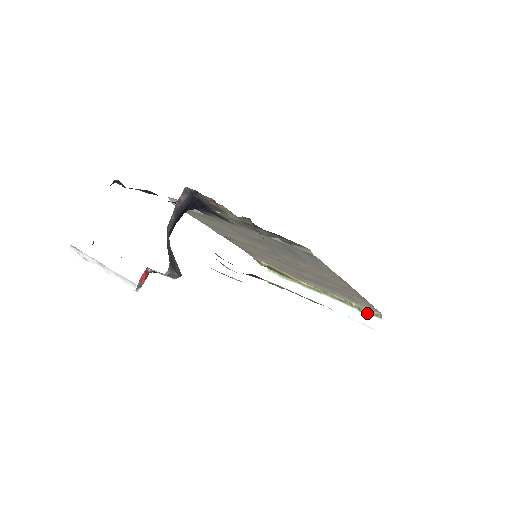
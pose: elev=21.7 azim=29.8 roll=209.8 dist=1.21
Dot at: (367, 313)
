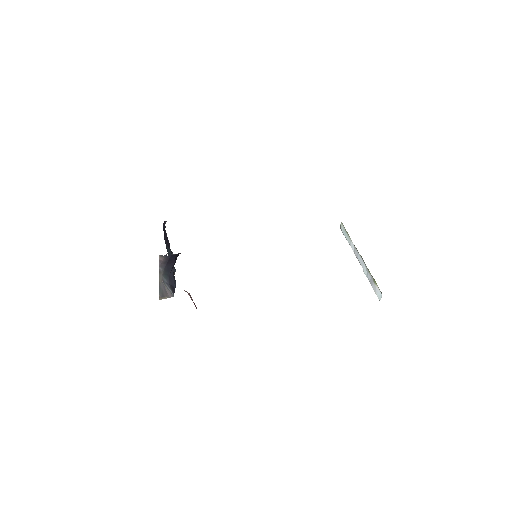
Dot at: (376, 285)
